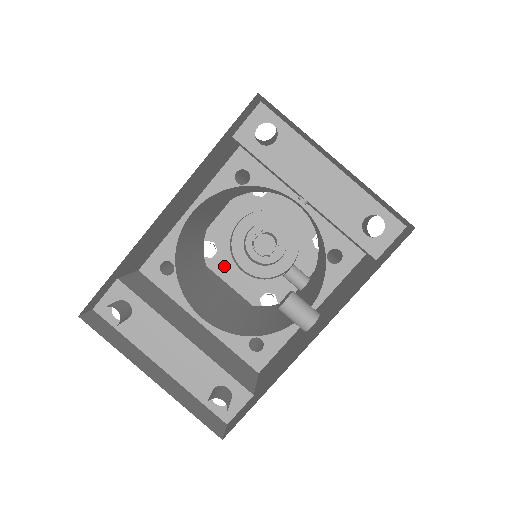
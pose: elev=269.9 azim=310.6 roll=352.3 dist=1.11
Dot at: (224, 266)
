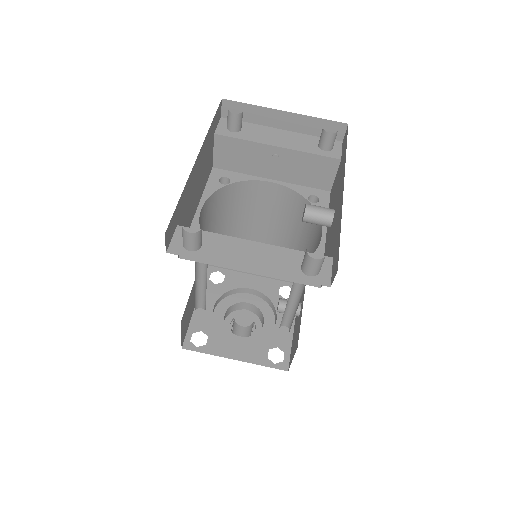
Dot at: (221, 346)
